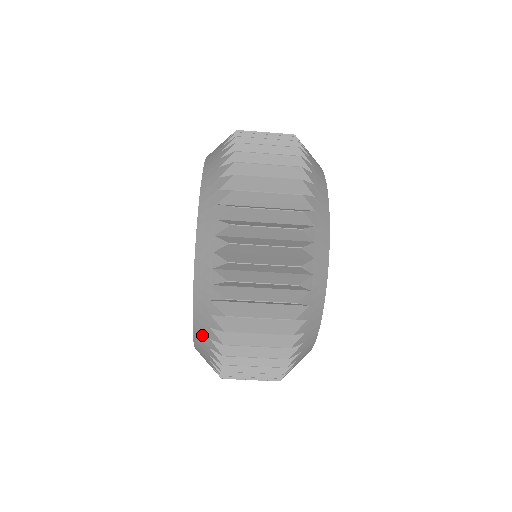
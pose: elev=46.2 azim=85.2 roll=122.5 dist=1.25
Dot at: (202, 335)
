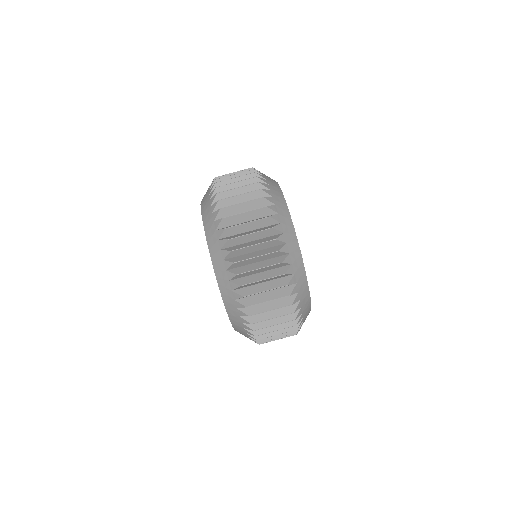
Dot at: (238, 327)
